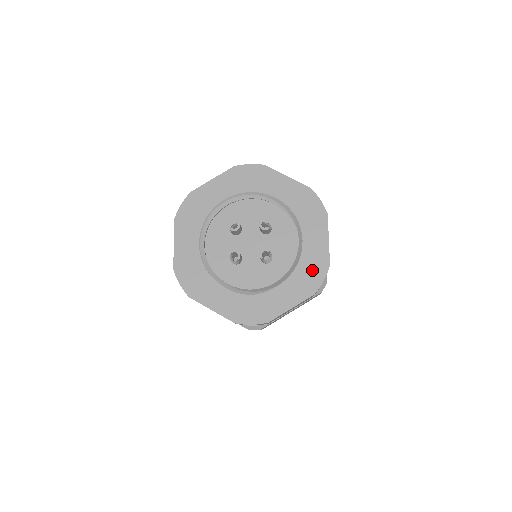
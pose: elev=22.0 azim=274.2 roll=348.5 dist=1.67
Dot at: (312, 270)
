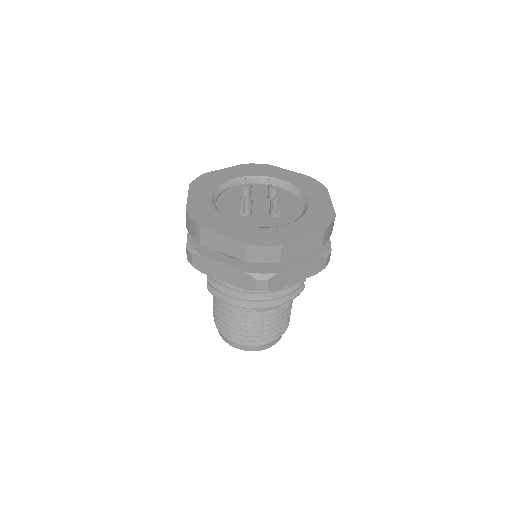
Dot at: (320, 216)
